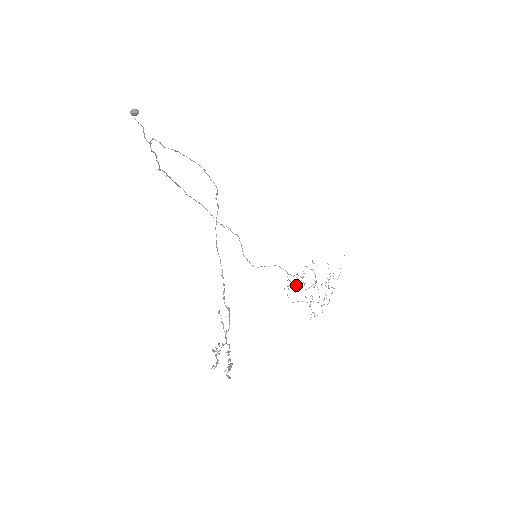
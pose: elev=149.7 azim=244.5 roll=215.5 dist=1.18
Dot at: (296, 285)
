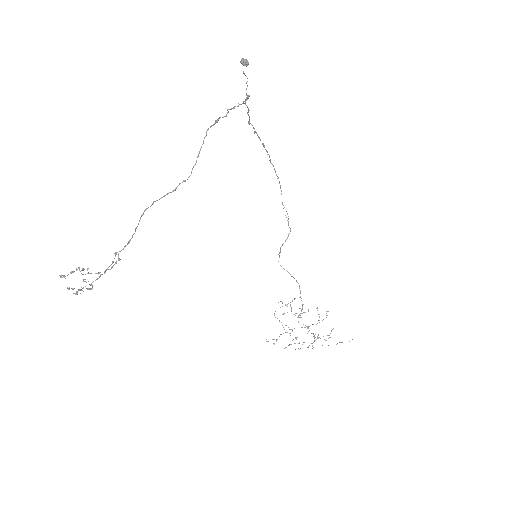
Dot at: (291, 310)
